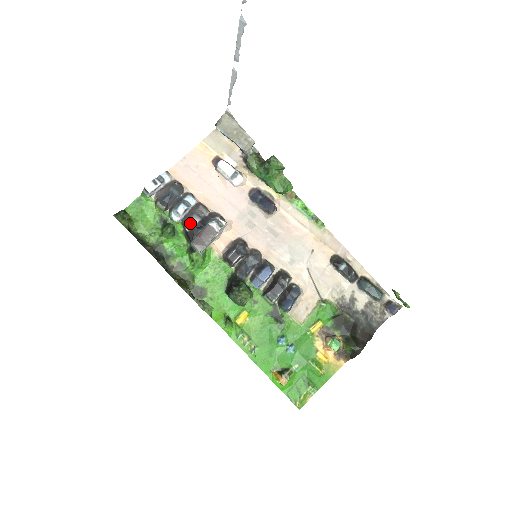
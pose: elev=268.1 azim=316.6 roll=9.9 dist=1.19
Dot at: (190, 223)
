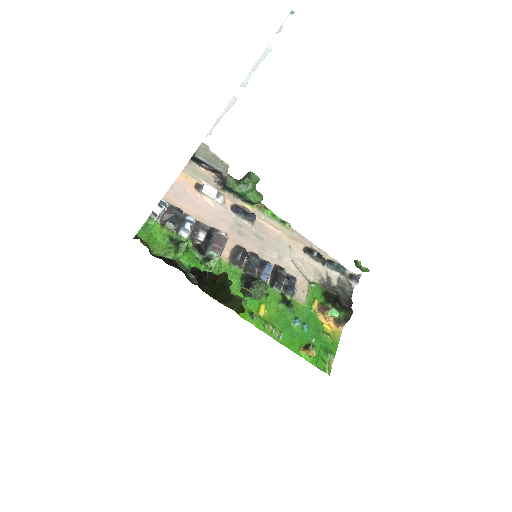
Dot at: (199, 236)
